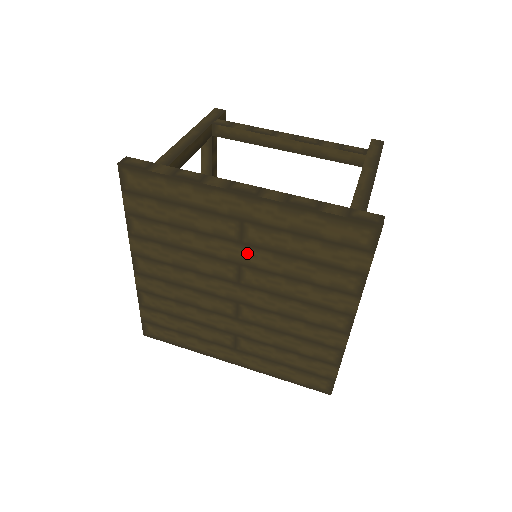
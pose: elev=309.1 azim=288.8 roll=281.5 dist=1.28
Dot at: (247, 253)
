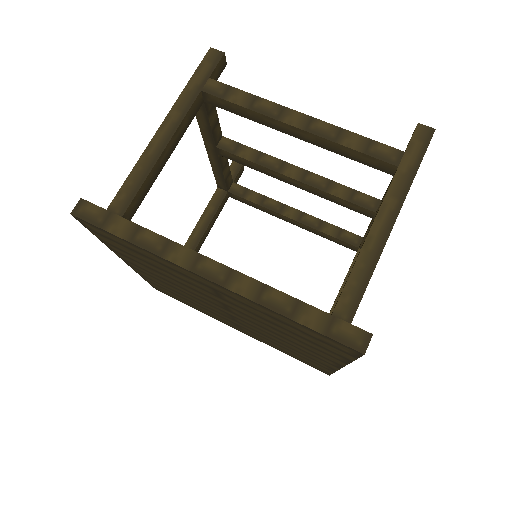
Dot at: (228, 303)
